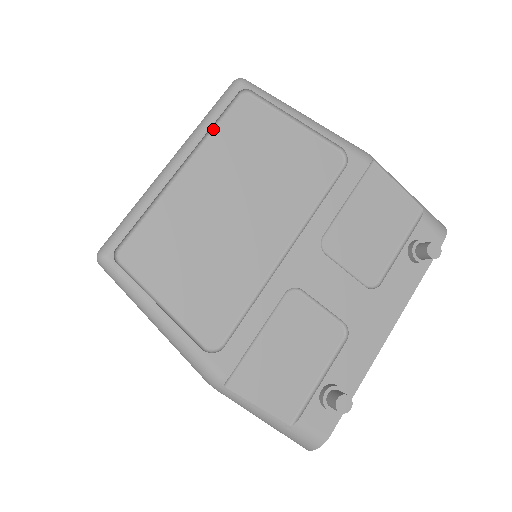
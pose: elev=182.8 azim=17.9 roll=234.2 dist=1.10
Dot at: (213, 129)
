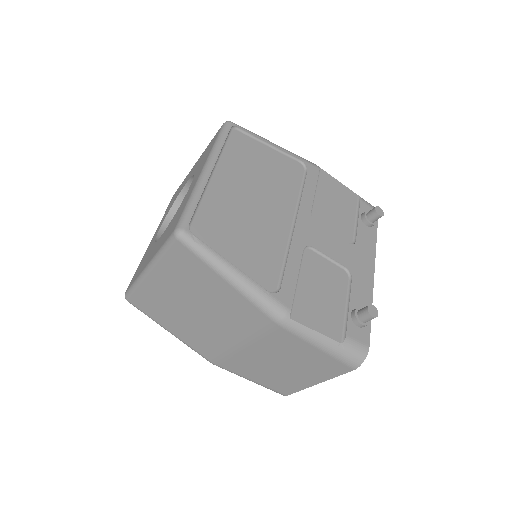
Dot at: (223, 150)
